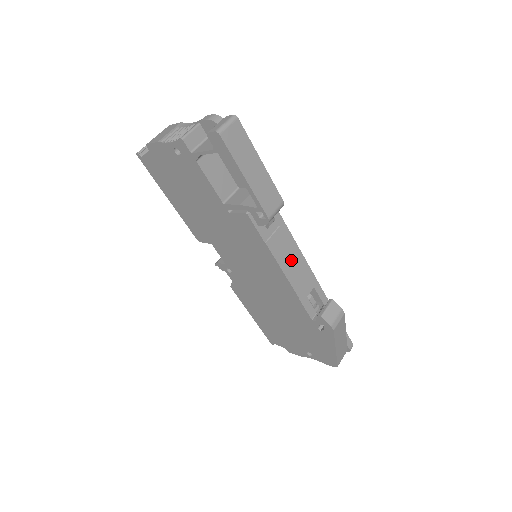
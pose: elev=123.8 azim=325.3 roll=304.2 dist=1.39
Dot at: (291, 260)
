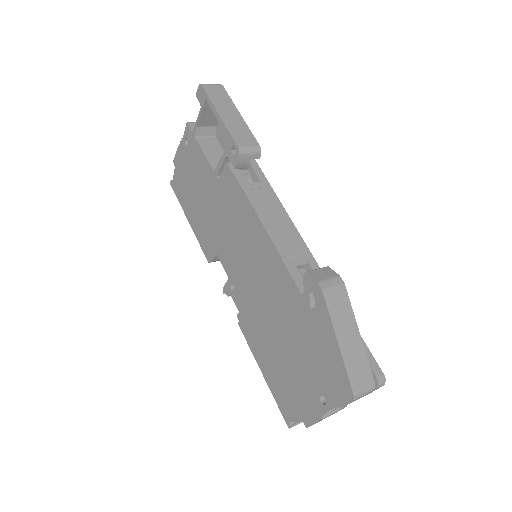
Dot at: (276, 220)
